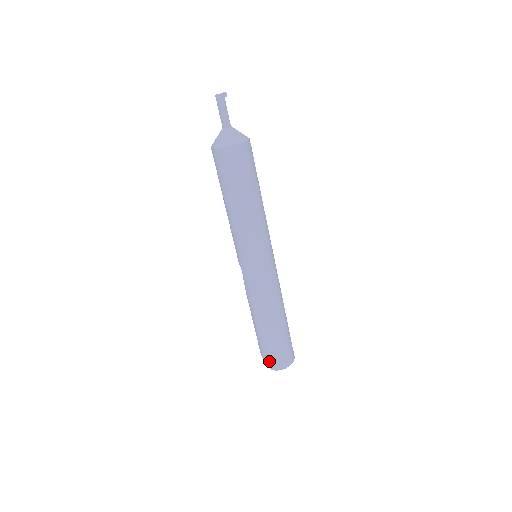
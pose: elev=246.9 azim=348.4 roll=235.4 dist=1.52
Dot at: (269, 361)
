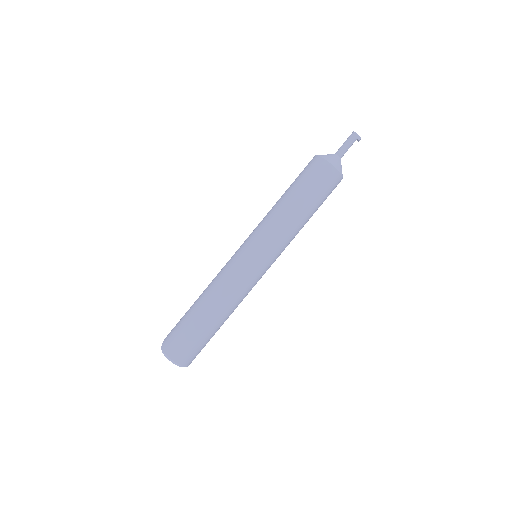
Dot at: (168, 338)
